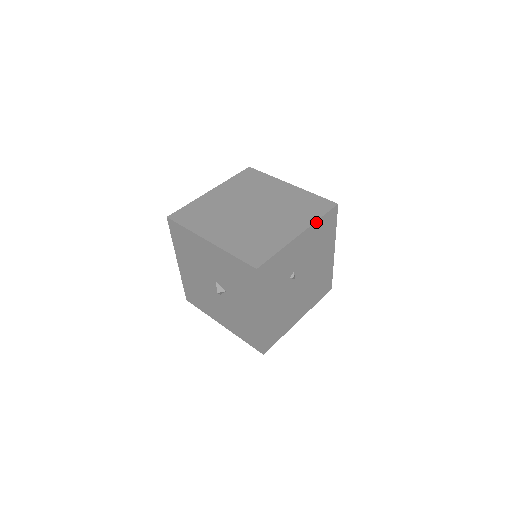
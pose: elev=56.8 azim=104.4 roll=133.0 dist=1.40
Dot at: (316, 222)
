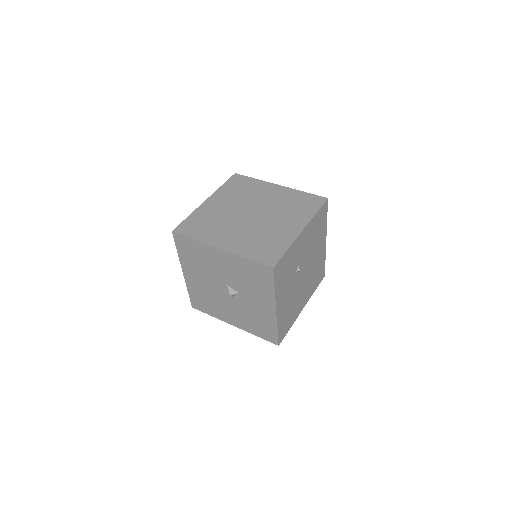
Dot at: (313, 217)
